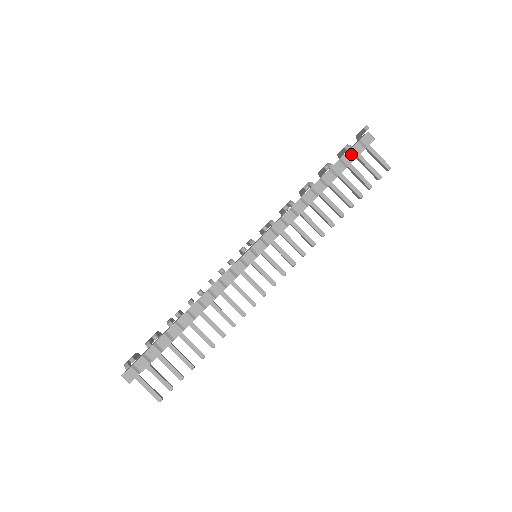
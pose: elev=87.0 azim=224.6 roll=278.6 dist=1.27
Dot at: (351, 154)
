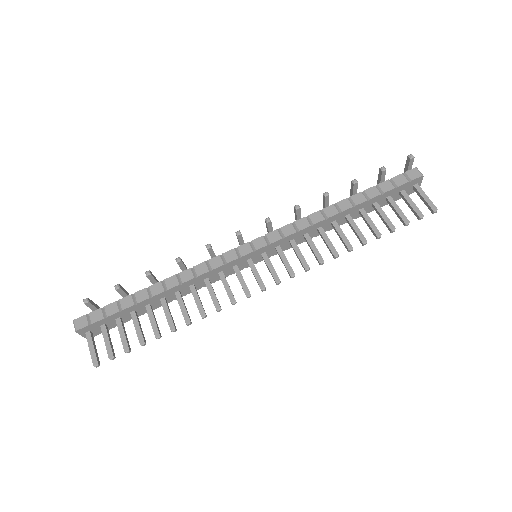
Dot at: (391, 183)
